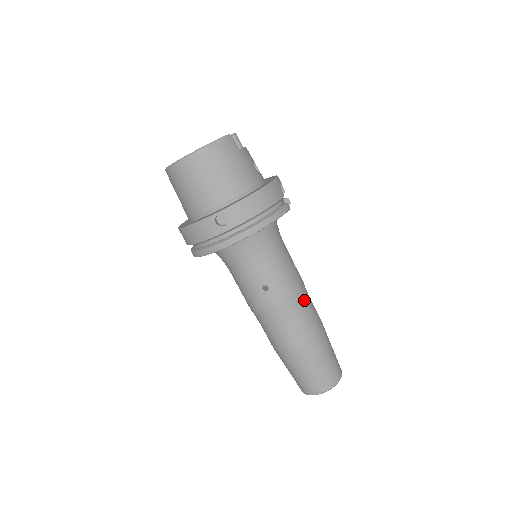
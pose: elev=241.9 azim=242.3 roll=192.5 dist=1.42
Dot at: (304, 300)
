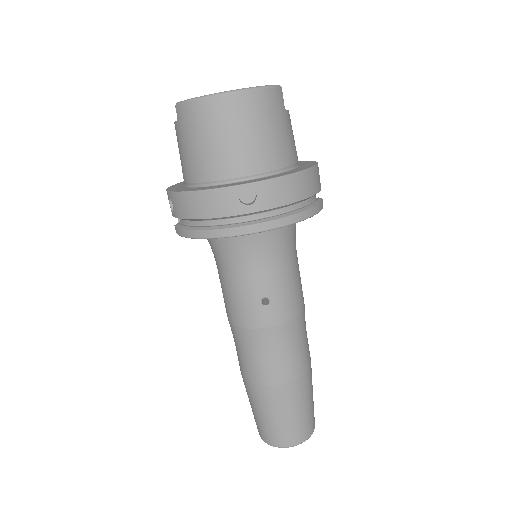
Dot at: (303, 326)
